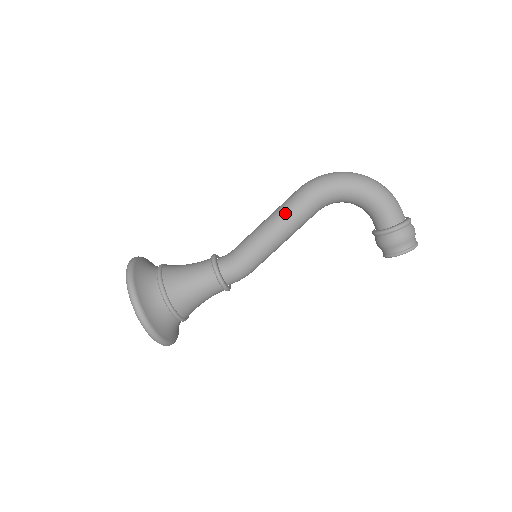
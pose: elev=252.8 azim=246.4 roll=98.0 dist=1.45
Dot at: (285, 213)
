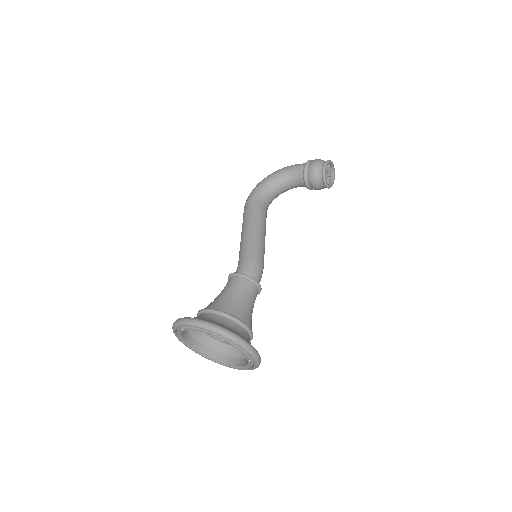
Dot at: (245, 220)
